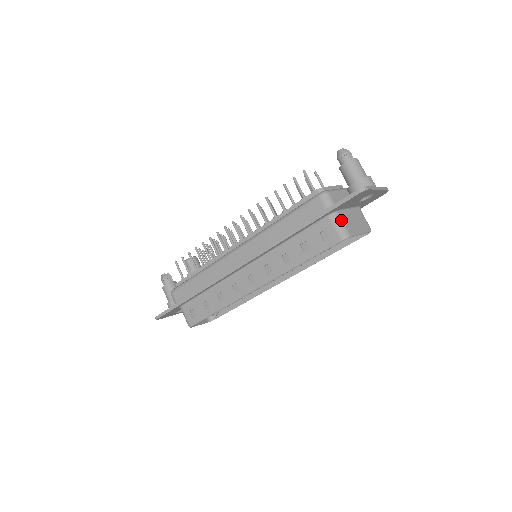
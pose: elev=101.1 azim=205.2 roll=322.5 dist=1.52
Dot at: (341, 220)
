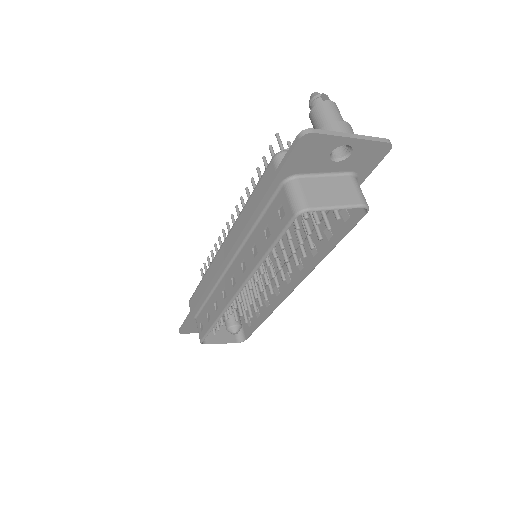
Dot at: (299, 188)
